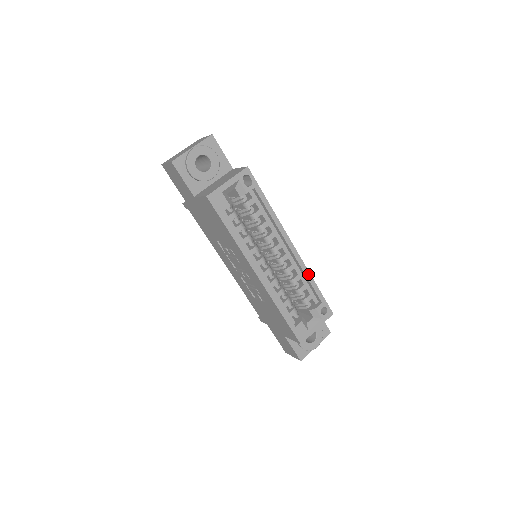
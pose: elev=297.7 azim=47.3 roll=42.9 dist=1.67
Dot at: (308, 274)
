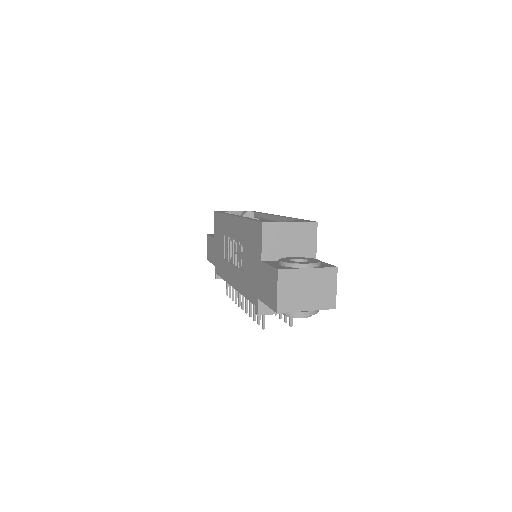
Dot at: occluded
